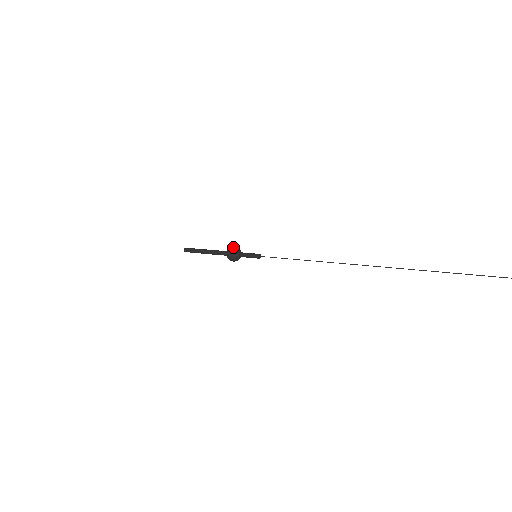
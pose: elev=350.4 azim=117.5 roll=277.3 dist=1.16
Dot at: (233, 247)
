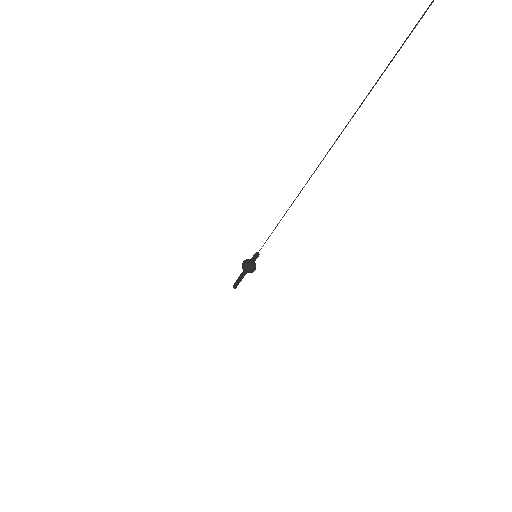
Dot at: (246, 259)
